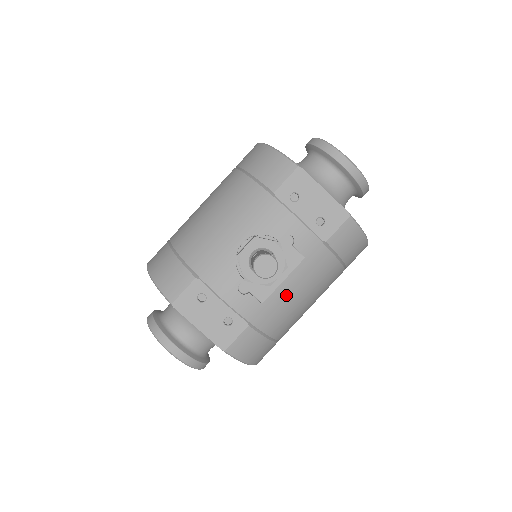
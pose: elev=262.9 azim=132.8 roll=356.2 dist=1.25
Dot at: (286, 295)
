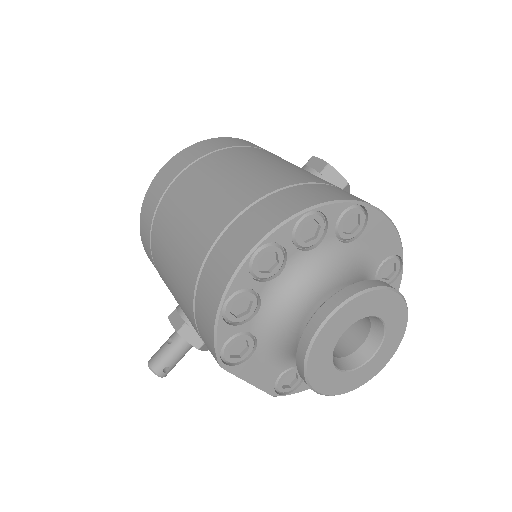
Dot at: occluded
